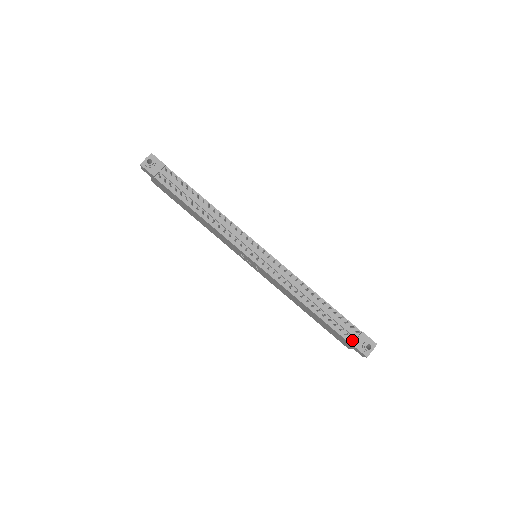
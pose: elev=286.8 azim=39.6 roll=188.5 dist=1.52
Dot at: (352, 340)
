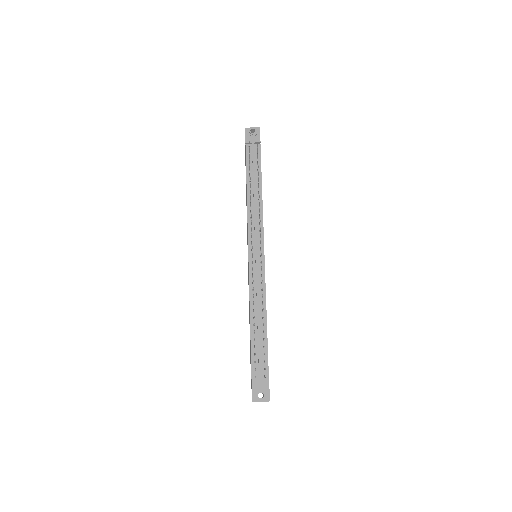
Dot at: (256, 378)
